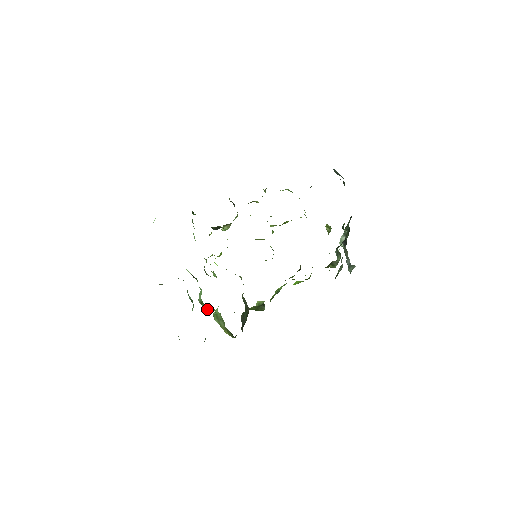
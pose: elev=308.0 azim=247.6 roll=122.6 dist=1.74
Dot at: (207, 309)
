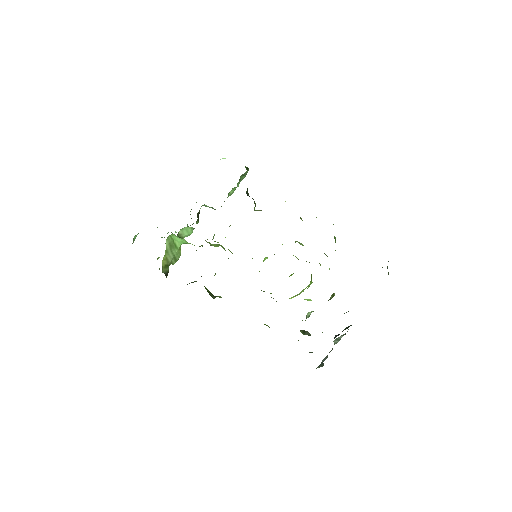
Dot at: occluded
